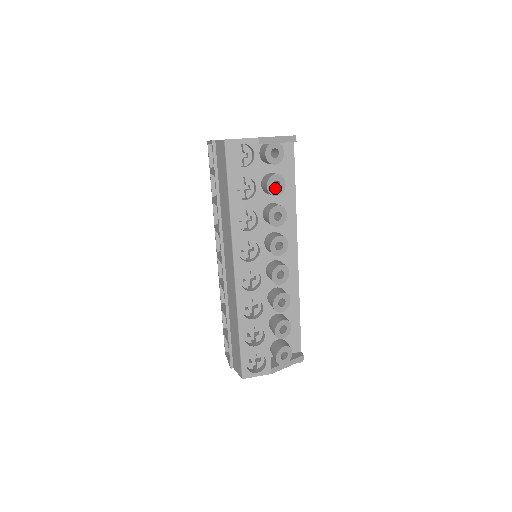
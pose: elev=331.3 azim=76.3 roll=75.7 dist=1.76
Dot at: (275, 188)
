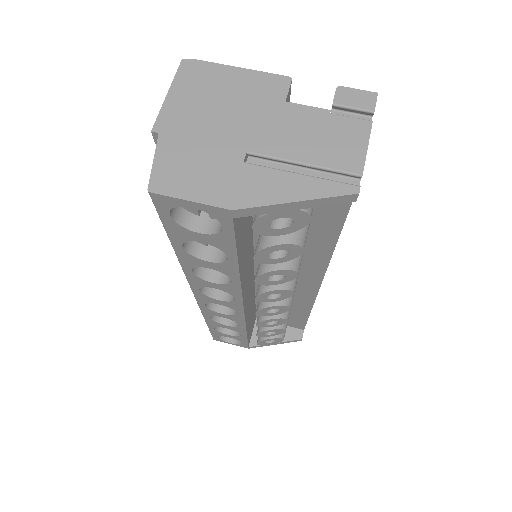
Dot at: occluded
